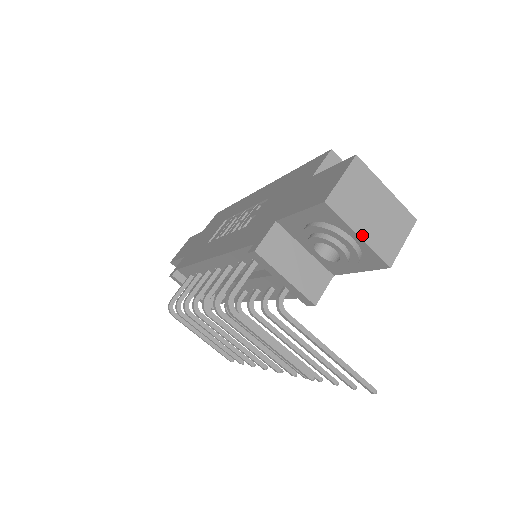
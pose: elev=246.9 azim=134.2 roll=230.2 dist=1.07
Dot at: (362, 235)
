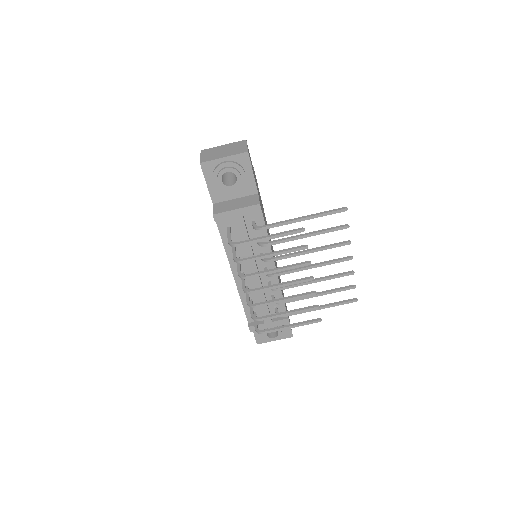
Dot at: (225, 156)
